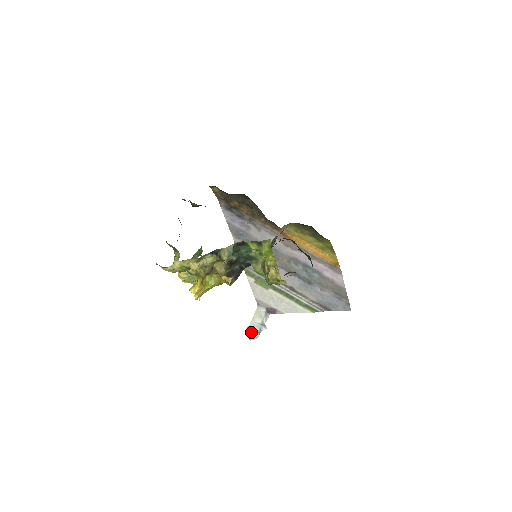
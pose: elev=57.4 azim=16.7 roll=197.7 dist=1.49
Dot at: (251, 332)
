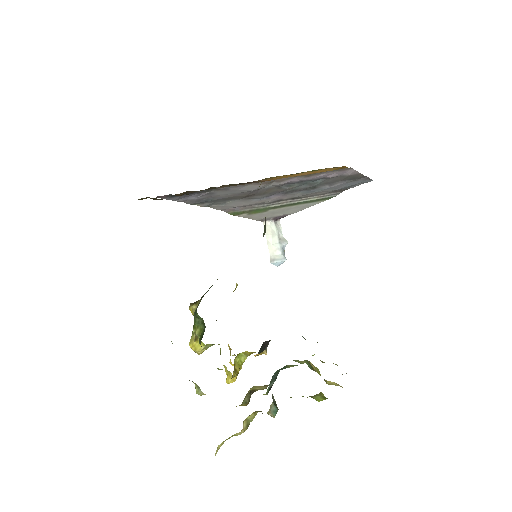
Dot at: (277, 262)
